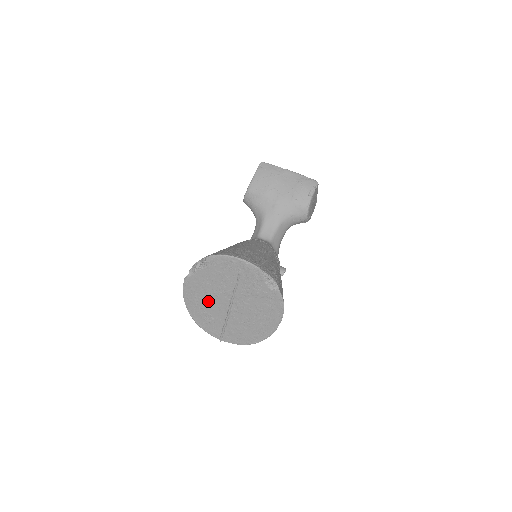
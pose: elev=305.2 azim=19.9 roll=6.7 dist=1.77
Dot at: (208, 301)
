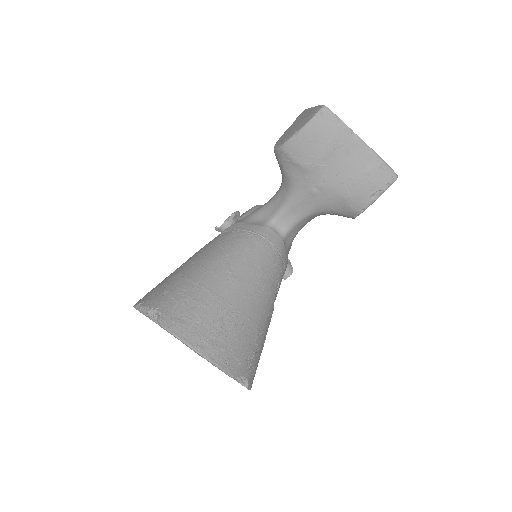
Dot at: occluded
